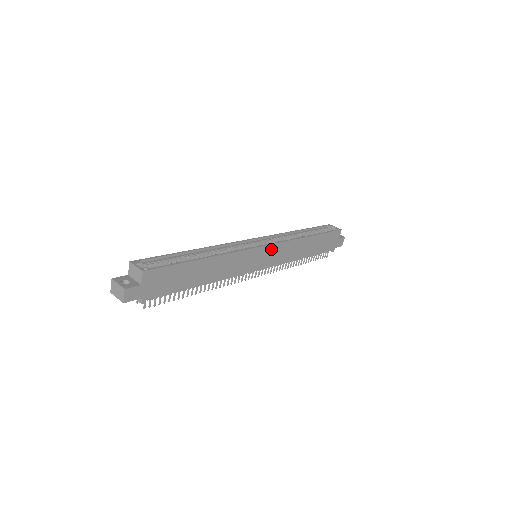
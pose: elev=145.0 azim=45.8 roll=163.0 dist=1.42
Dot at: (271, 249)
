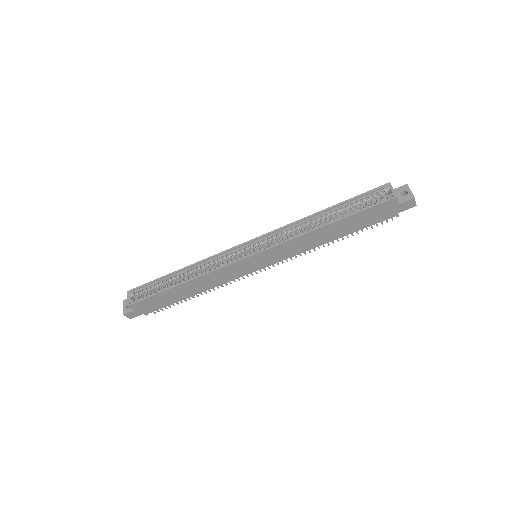
Dot at: (263, 254)
